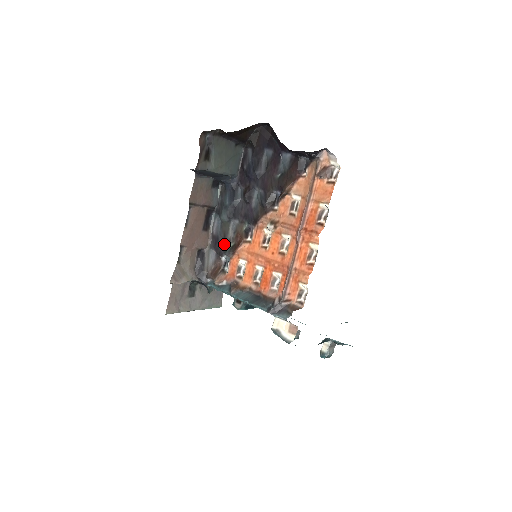
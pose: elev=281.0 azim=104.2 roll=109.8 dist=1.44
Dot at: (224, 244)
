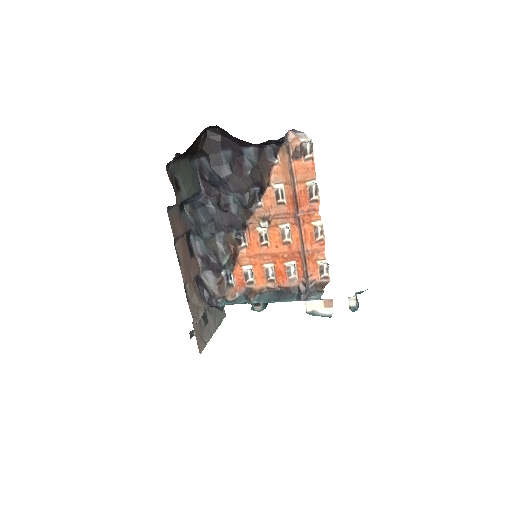
Dot at: (218, 260)
